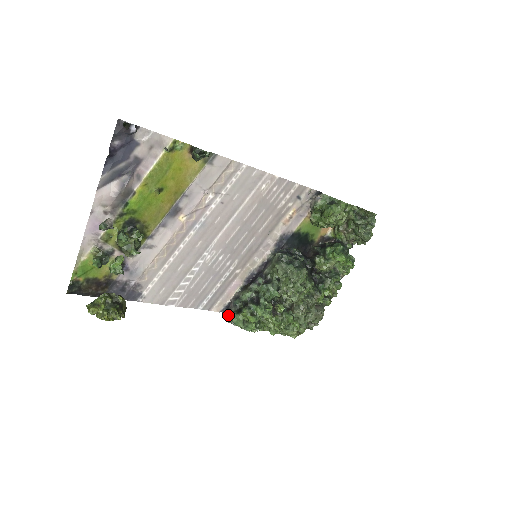
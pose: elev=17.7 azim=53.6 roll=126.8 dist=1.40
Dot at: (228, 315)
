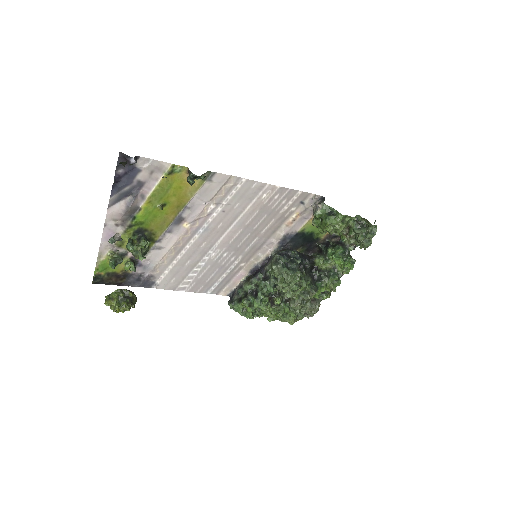
Dot at: (231, 302)
